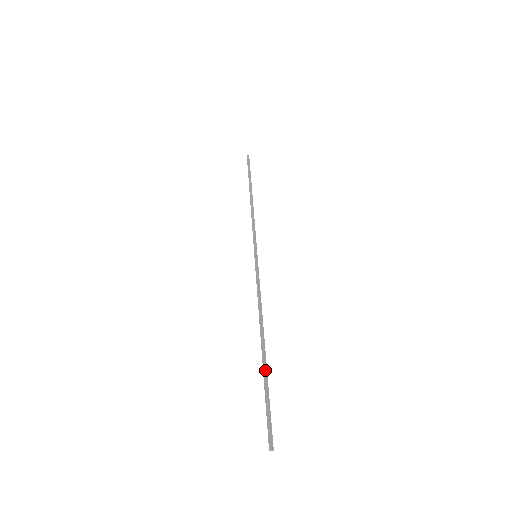
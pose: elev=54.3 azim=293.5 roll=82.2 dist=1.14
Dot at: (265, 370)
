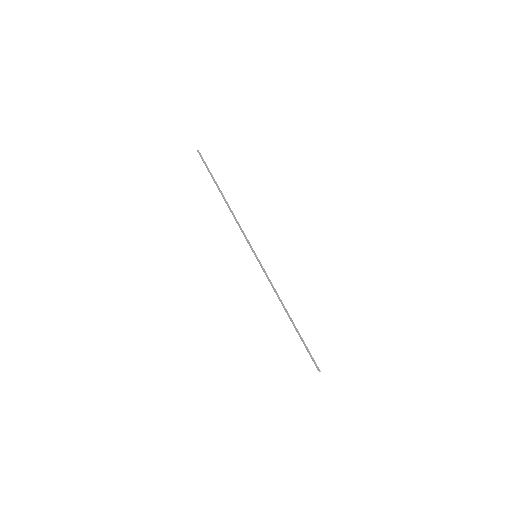
Dot at: (298, 334)
